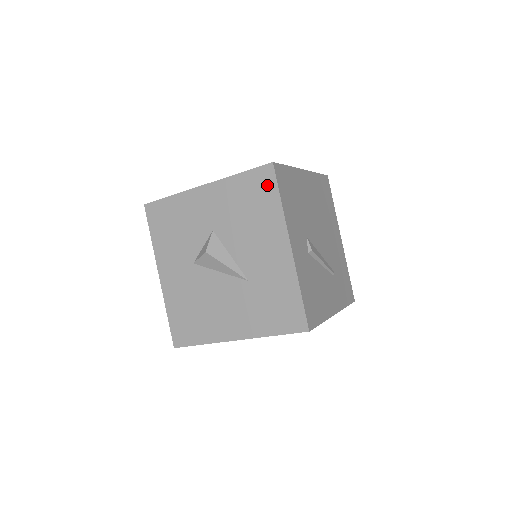
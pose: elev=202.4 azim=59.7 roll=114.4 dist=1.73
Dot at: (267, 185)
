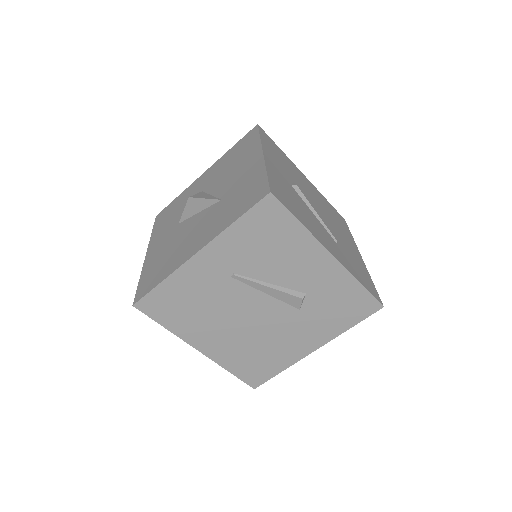
Dot at: (251, 137)
